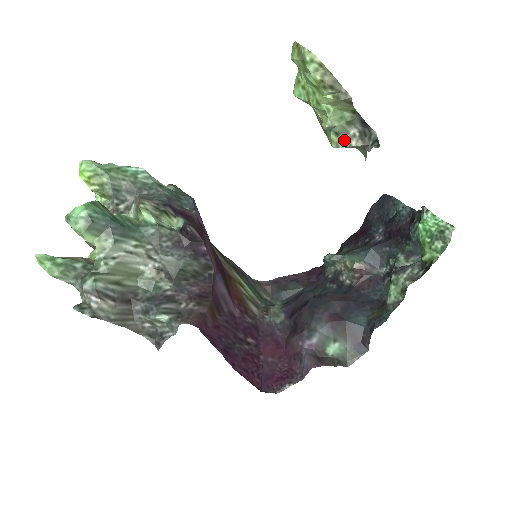
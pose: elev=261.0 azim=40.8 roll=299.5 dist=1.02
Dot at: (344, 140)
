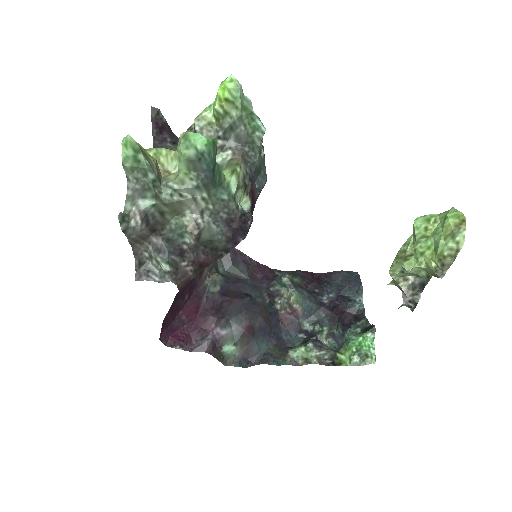
Dot at: (400, 276)
